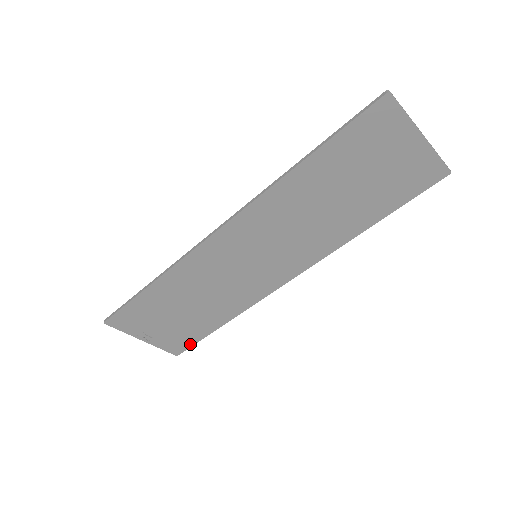
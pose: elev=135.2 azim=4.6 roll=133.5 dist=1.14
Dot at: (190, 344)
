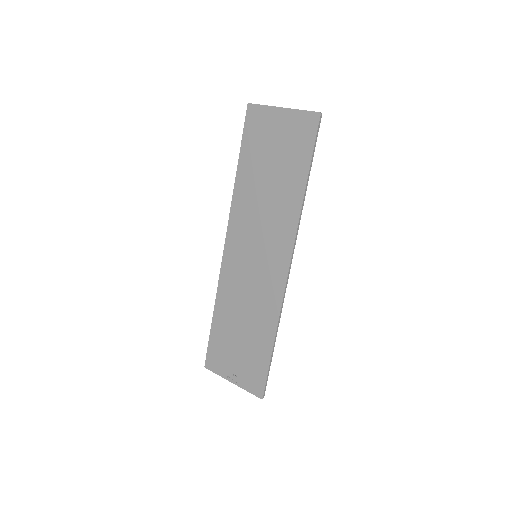
Dot at: (264, 378)
